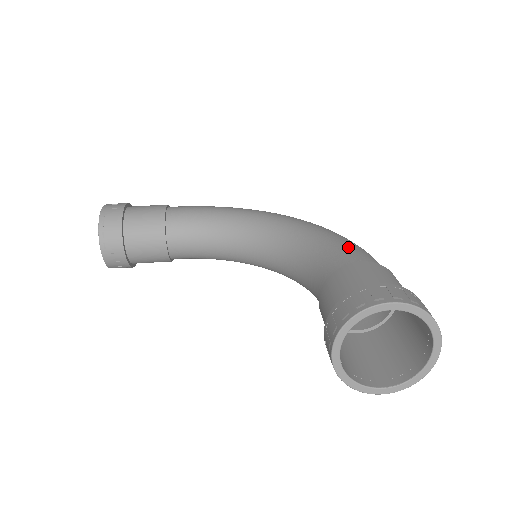
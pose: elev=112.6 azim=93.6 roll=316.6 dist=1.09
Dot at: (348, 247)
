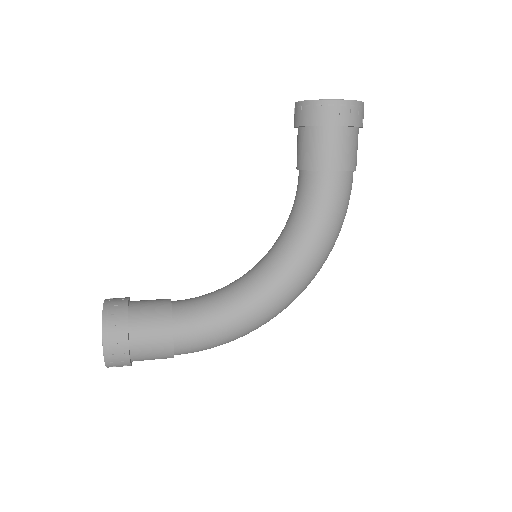
Dot at: occluded
